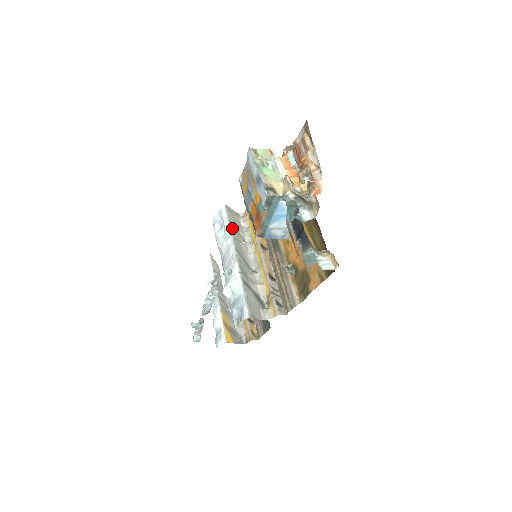
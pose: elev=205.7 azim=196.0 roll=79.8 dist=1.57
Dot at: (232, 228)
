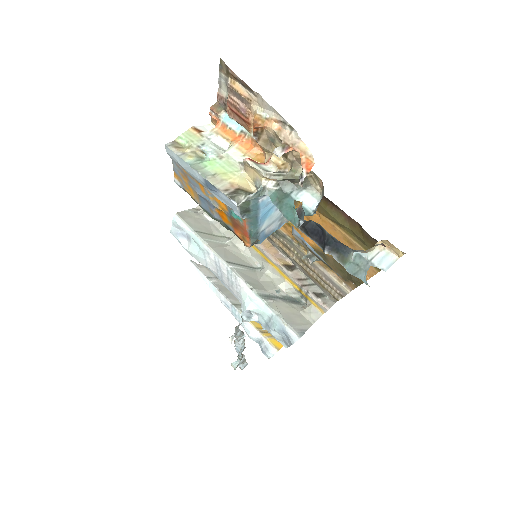
Dot at: (204, 237)
